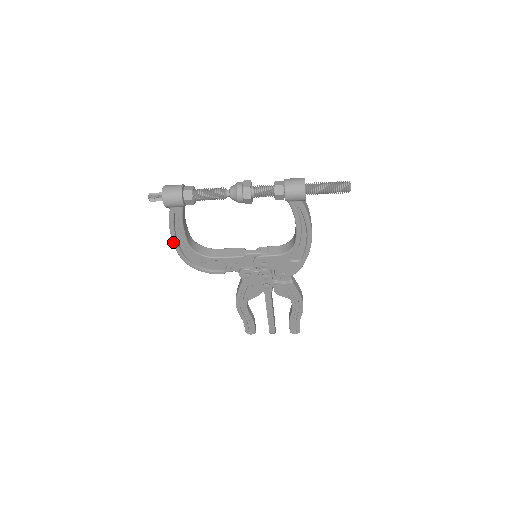
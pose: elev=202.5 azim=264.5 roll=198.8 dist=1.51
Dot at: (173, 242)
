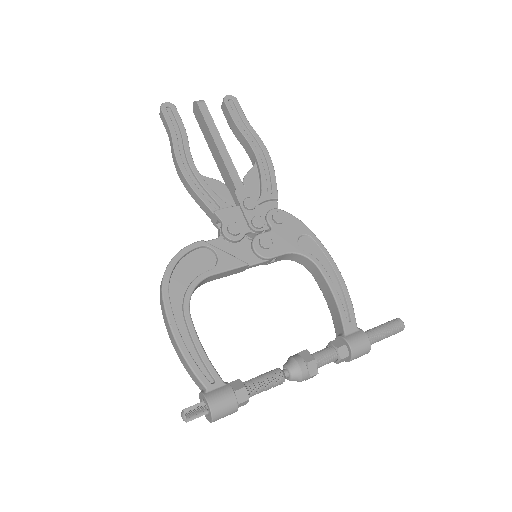
Dot at: (168, 333)
